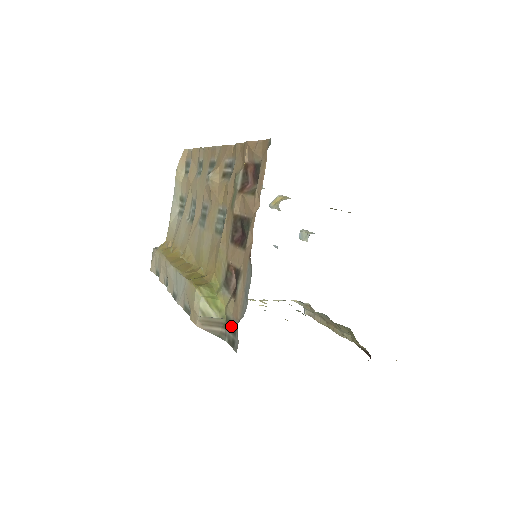
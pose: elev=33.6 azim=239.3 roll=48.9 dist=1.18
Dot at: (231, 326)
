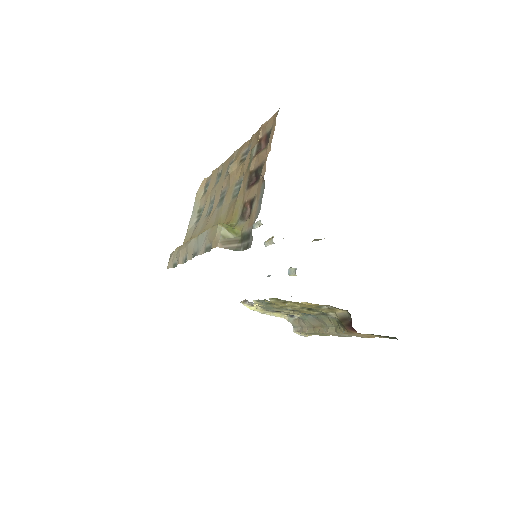
Dot at: (246, 236)
